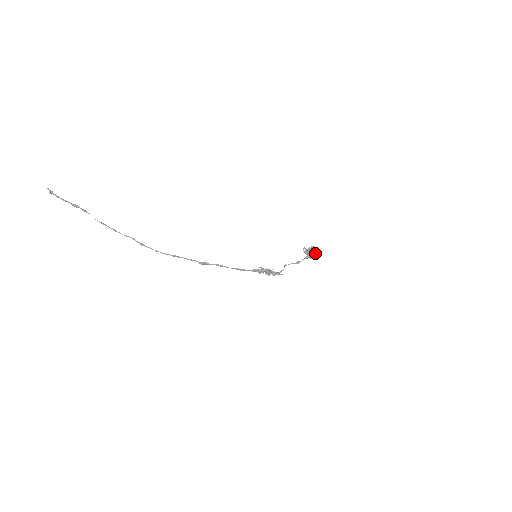
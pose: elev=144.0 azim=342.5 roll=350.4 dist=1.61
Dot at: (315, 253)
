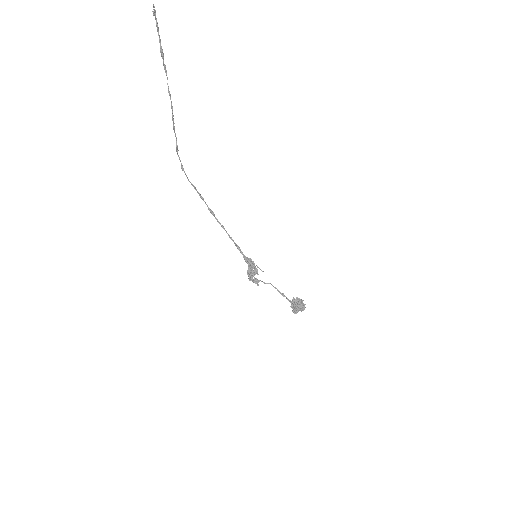
Dot at: (296, 311)
